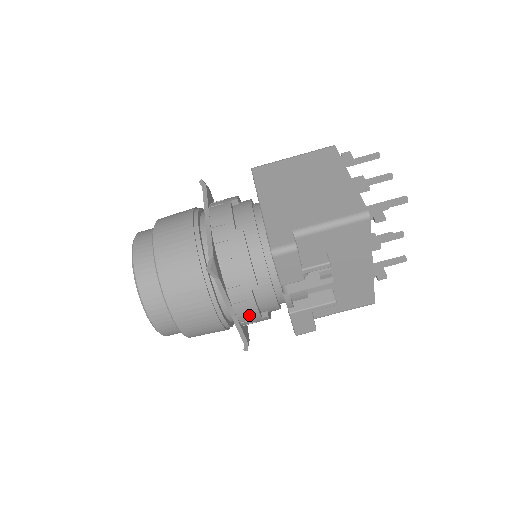
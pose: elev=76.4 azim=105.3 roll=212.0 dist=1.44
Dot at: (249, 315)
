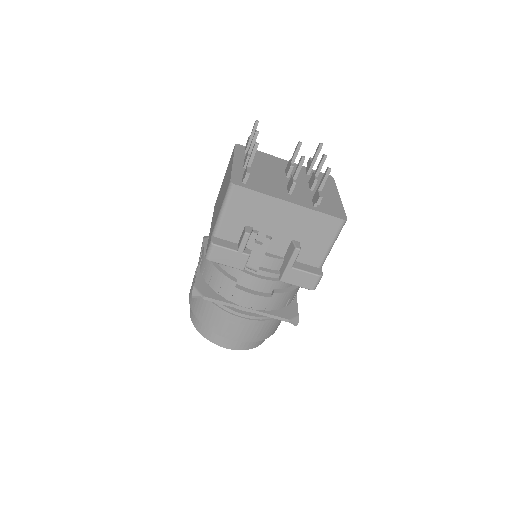
Dot at: (258, 302)
